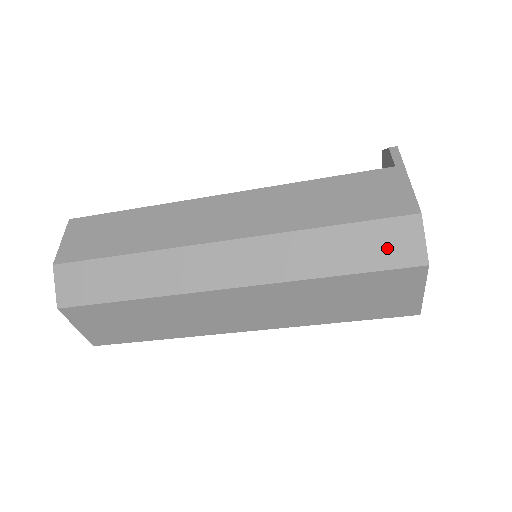
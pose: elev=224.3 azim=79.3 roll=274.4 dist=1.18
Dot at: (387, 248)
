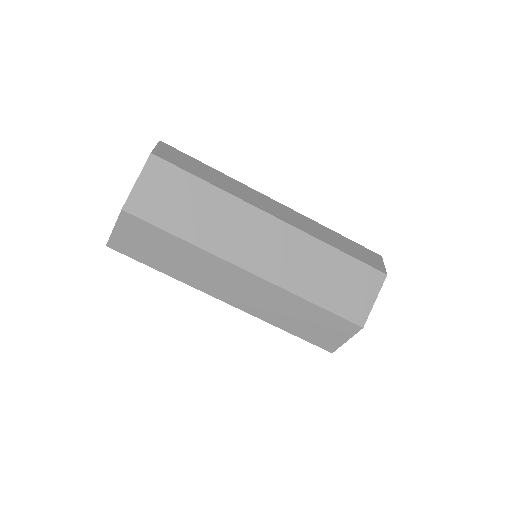
Dot at: (366, 257)
